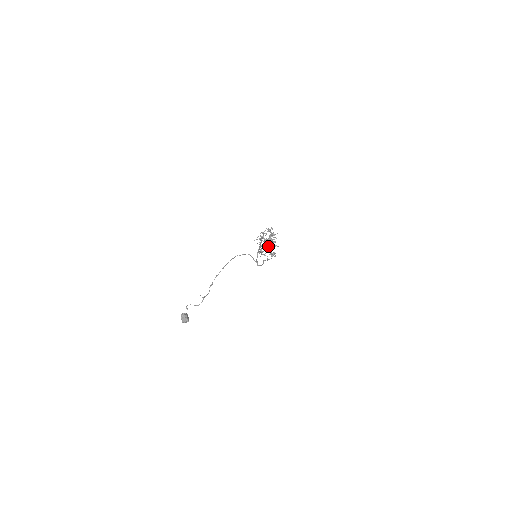
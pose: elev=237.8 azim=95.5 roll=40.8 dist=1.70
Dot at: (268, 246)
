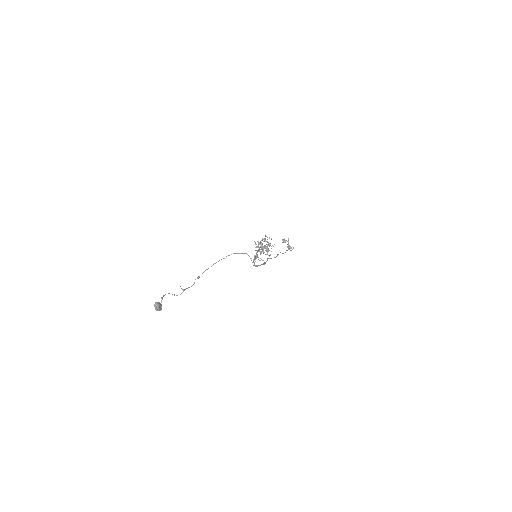
Dot at: (288, 238)
